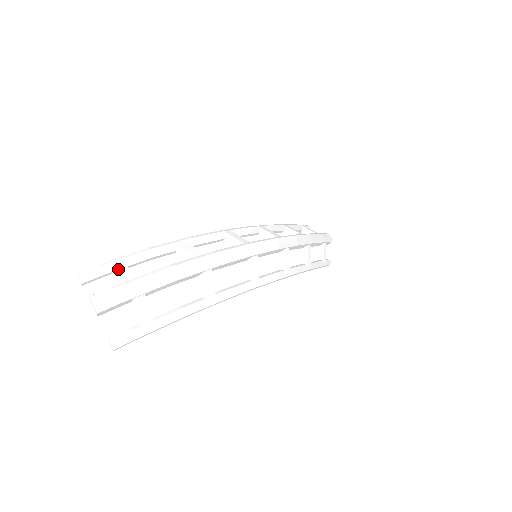
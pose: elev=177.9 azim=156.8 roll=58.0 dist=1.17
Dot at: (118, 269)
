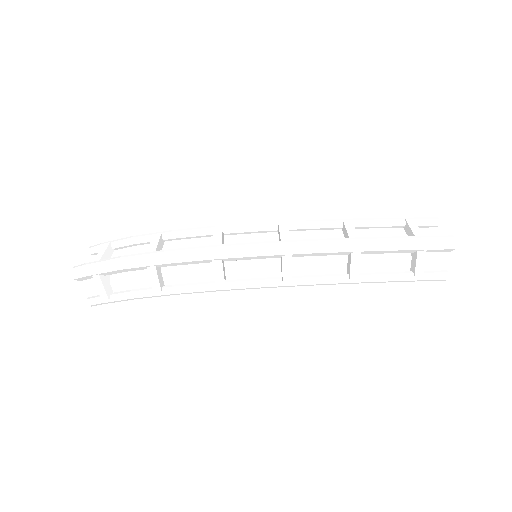
Dot at: (101, 250)
